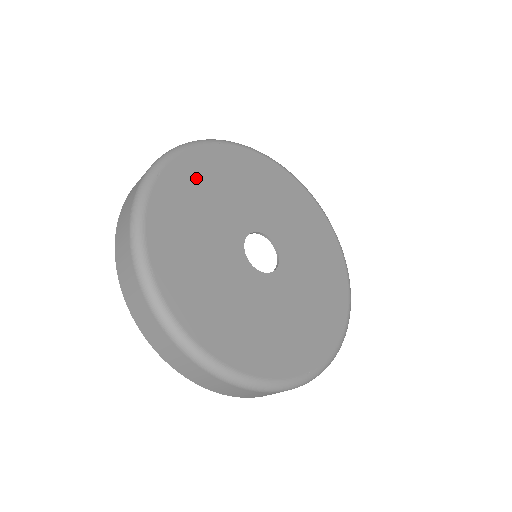
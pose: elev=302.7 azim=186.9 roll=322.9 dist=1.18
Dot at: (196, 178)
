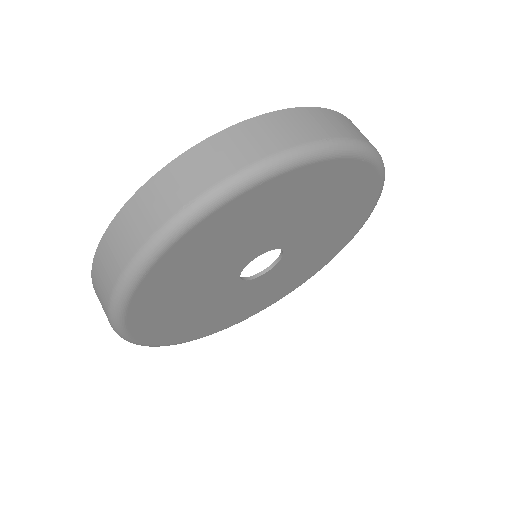
Dot at: (292, 193)
